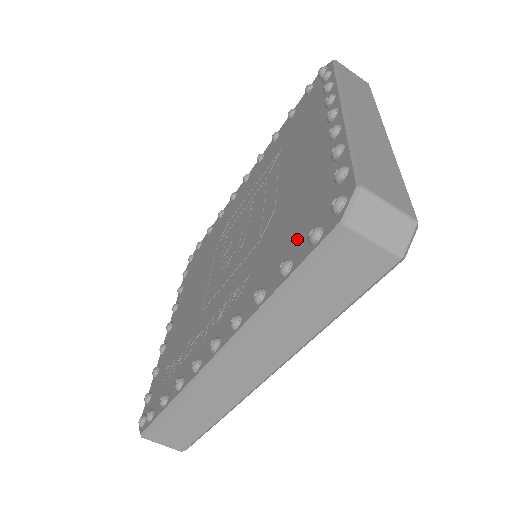
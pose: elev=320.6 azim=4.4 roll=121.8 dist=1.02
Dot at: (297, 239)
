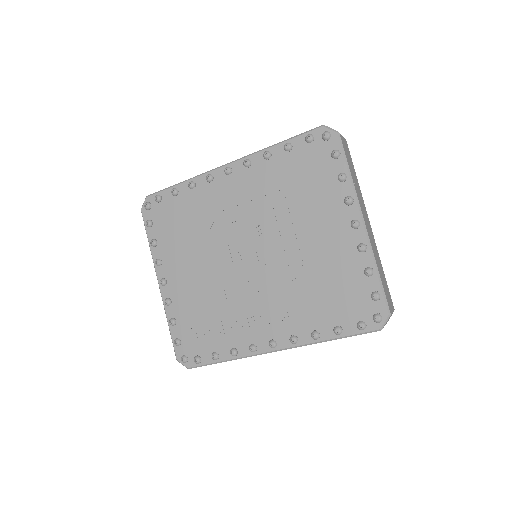
Dot at: (342, 315)
